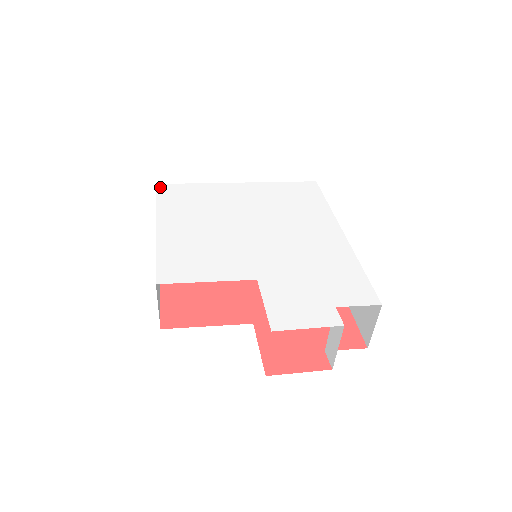
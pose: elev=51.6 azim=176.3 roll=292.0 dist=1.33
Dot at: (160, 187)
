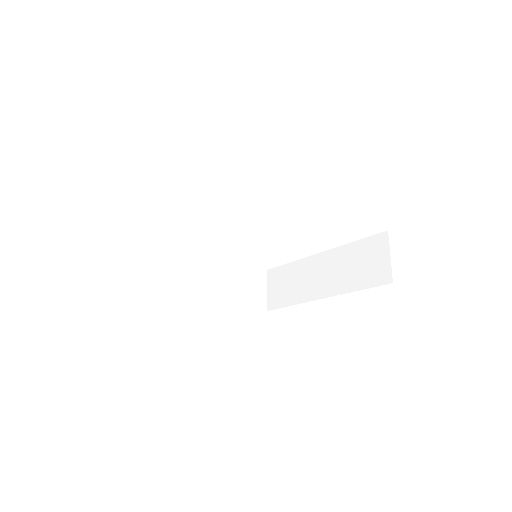
Dot at: occluded
